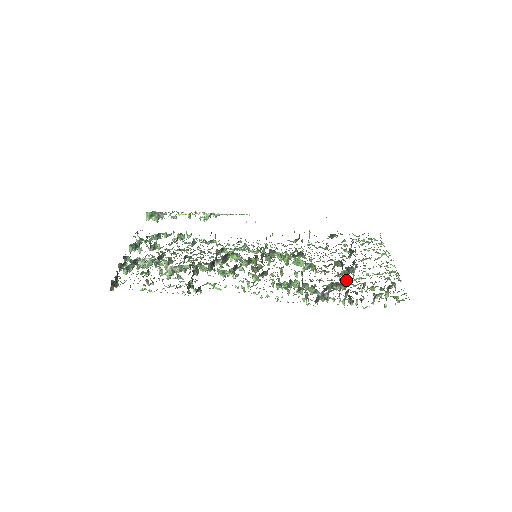
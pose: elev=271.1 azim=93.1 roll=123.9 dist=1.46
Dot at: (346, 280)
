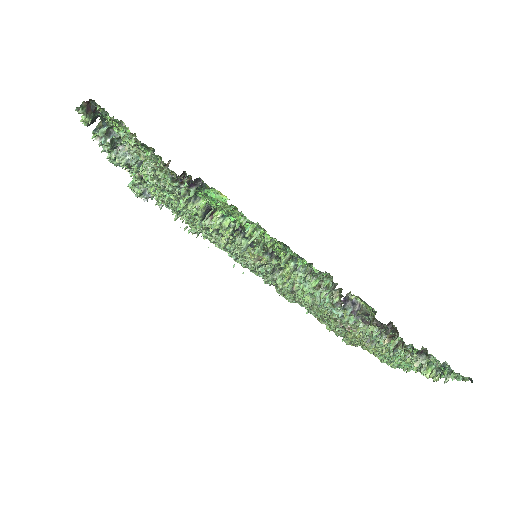
Dot at: occluded
